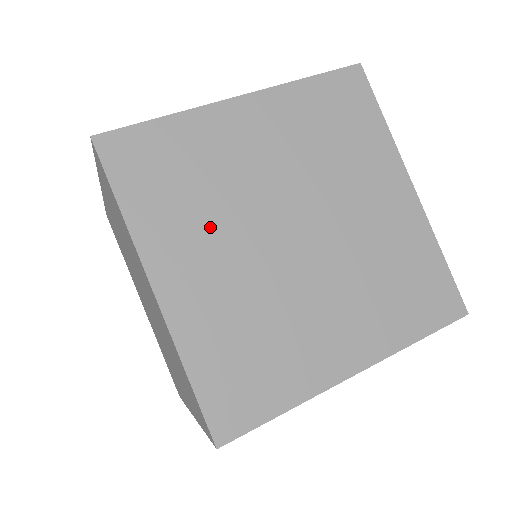
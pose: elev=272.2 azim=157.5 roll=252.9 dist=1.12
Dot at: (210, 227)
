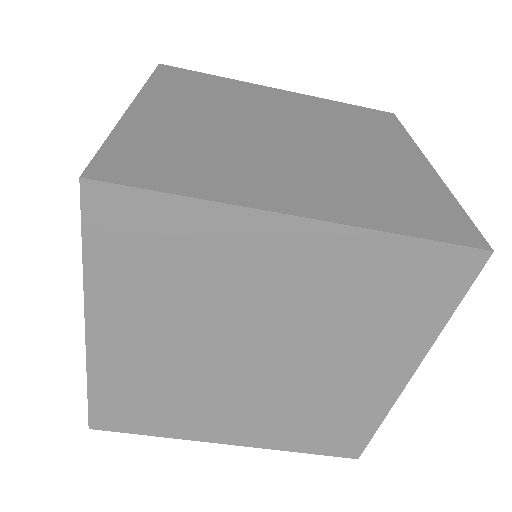
Dot at: (205, 403)
